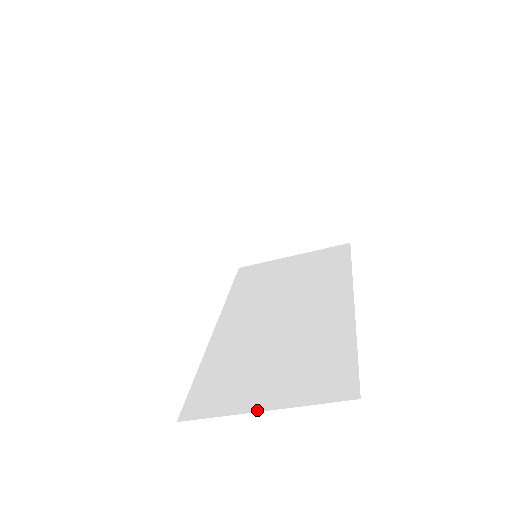
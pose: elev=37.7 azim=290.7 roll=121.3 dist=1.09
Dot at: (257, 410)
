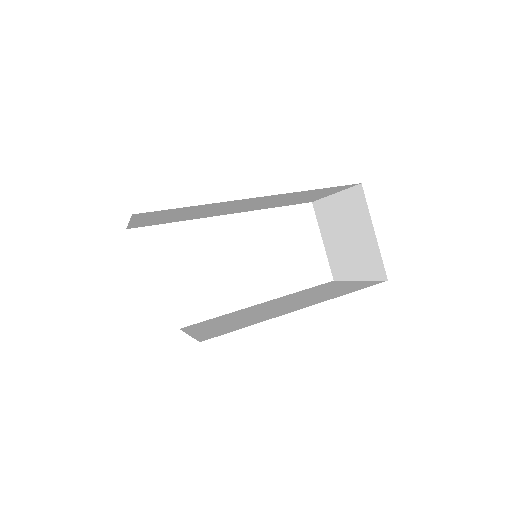
Dot at: (189, 334)
